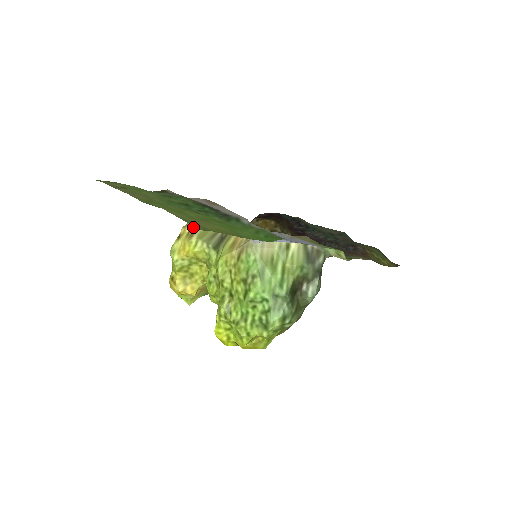
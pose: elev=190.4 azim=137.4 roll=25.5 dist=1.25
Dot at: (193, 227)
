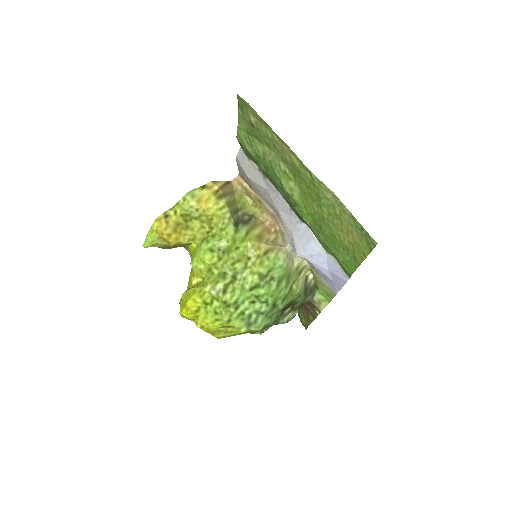
Dot at: (222, 190)
